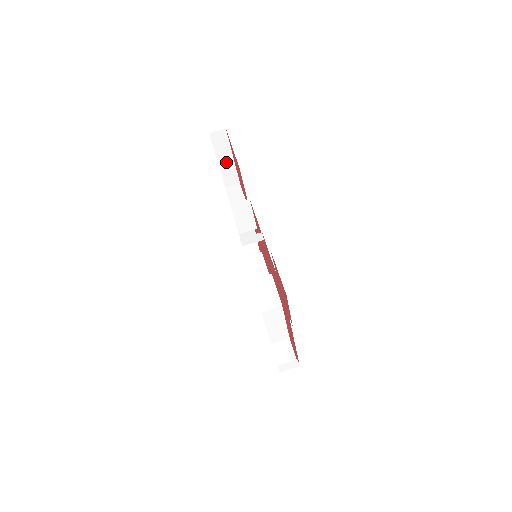
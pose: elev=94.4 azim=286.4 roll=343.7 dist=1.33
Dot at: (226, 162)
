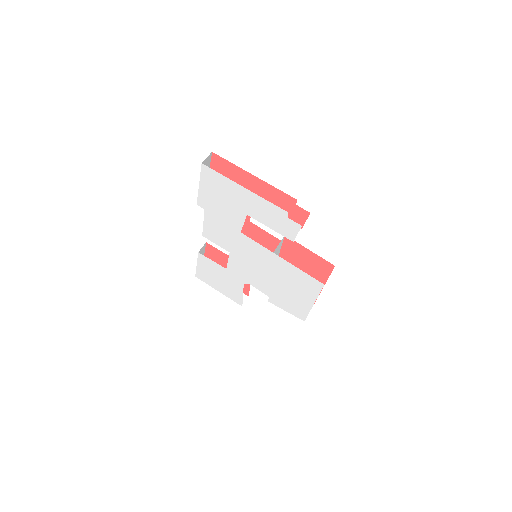
Dot at: occluded
